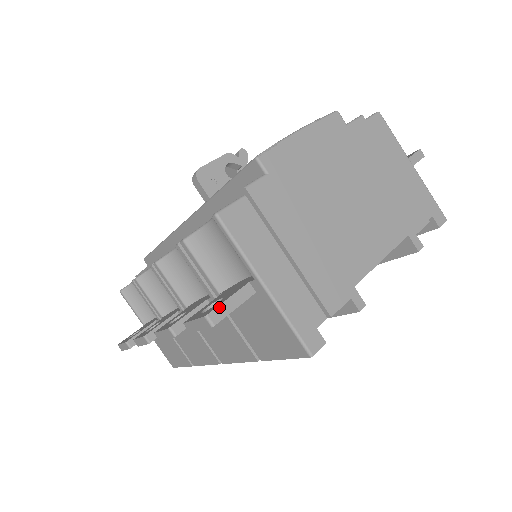
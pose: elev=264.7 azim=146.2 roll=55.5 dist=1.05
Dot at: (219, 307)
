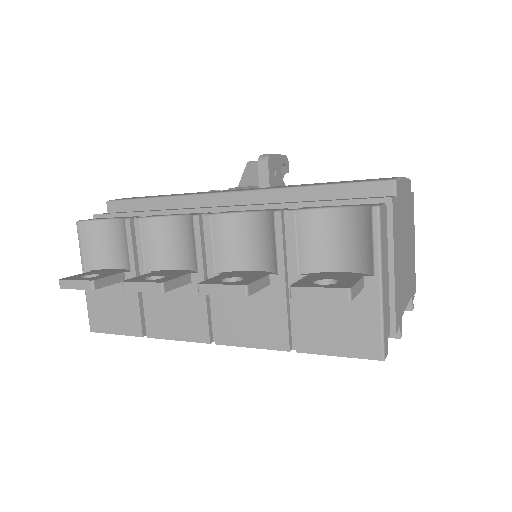
Dot at: (355, 286)
